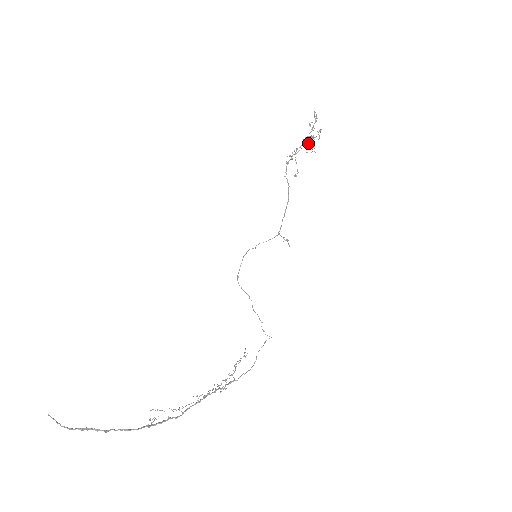
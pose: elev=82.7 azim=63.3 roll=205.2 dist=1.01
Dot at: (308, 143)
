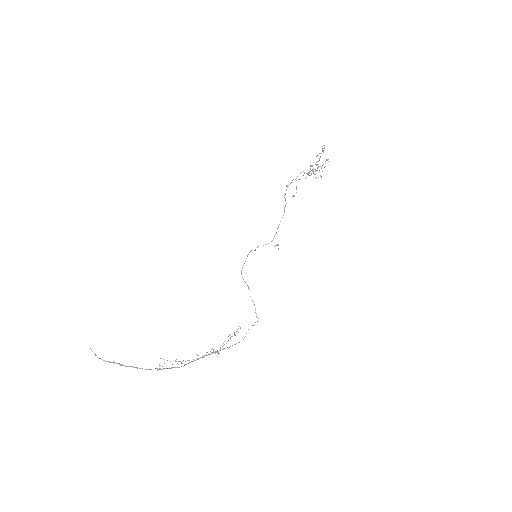
Dot at: occluded
